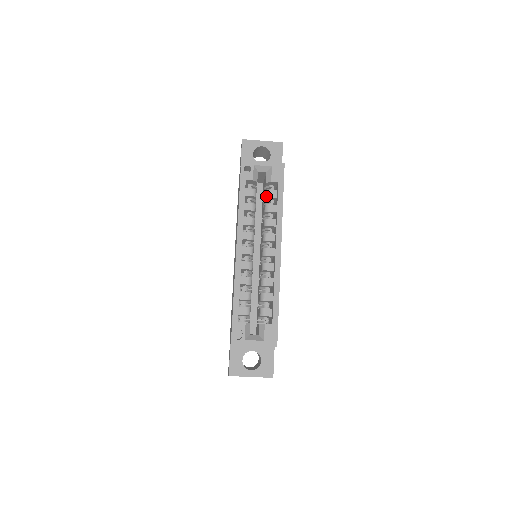
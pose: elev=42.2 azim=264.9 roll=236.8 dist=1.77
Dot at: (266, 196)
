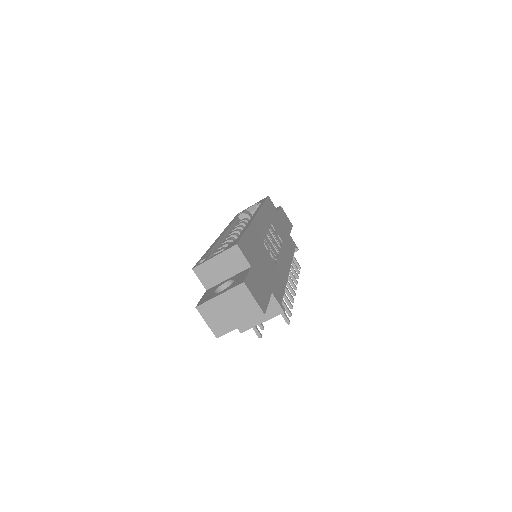
Dot at: occluded
